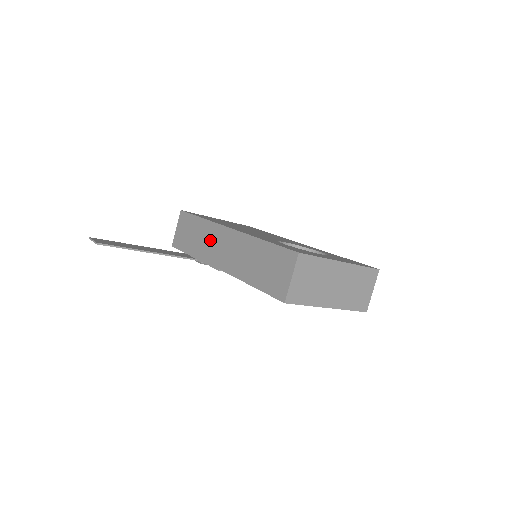
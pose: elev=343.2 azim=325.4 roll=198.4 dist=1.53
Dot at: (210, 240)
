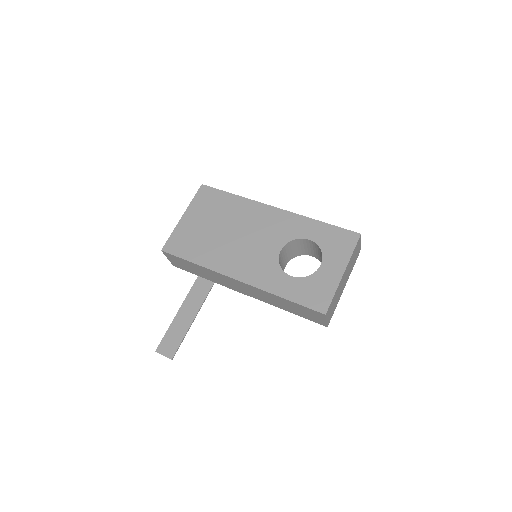
Dot at: (221, 280)
